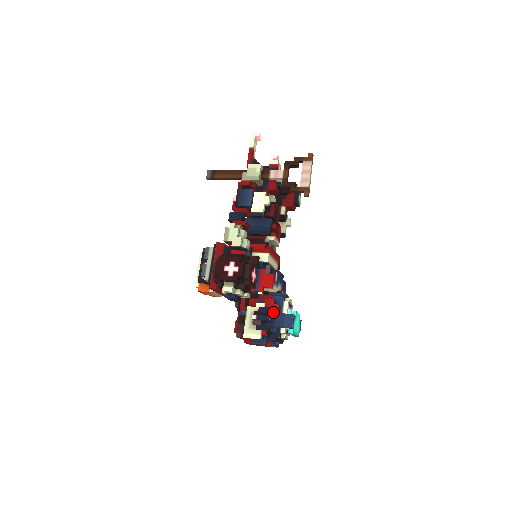
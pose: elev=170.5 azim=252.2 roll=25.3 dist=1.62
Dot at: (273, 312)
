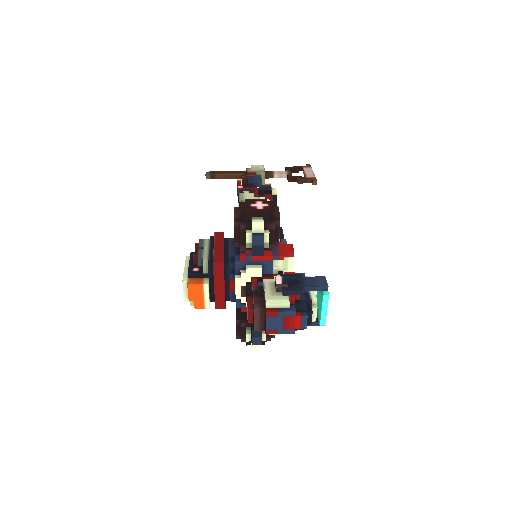
Dot at: (299, 276)
